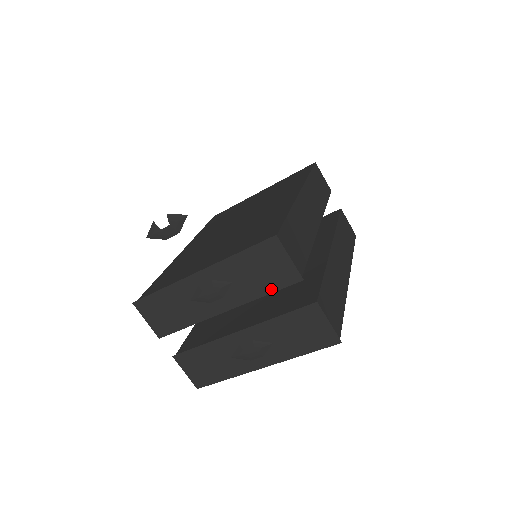
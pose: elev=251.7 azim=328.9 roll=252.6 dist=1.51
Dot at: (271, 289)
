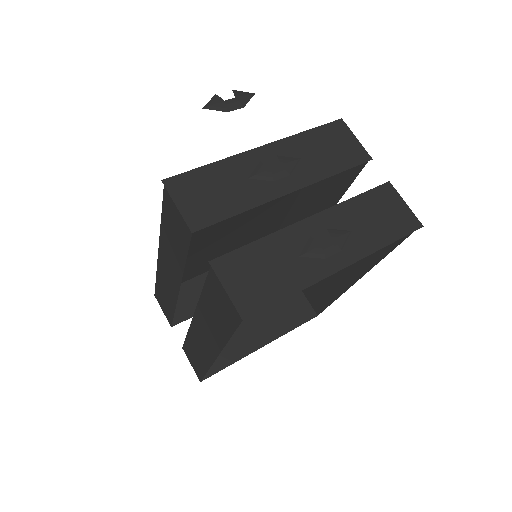
Dot at: (342, 167)
